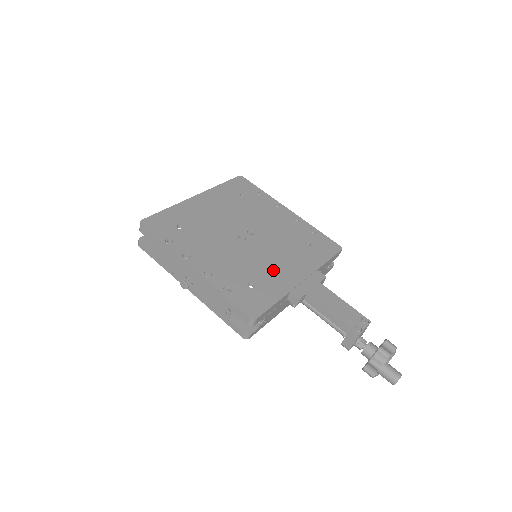
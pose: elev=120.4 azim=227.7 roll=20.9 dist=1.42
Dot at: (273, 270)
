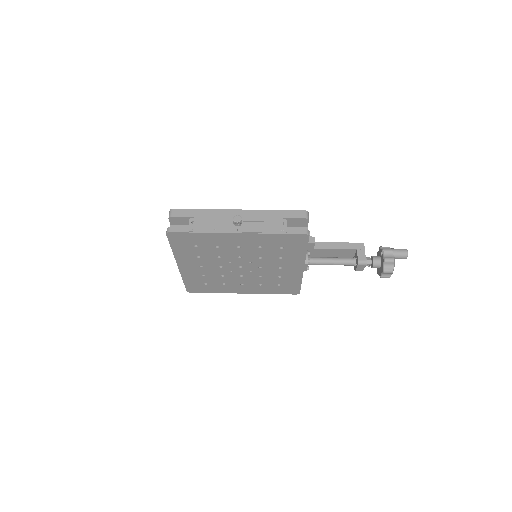
Dot at: occluded
